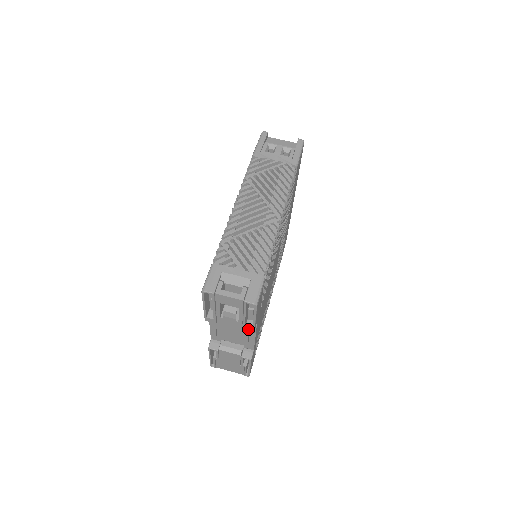
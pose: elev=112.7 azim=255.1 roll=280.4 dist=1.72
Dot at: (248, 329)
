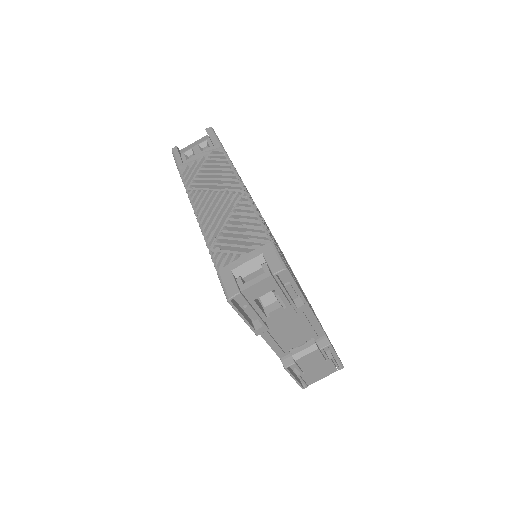
Dot at: (301, 307)
